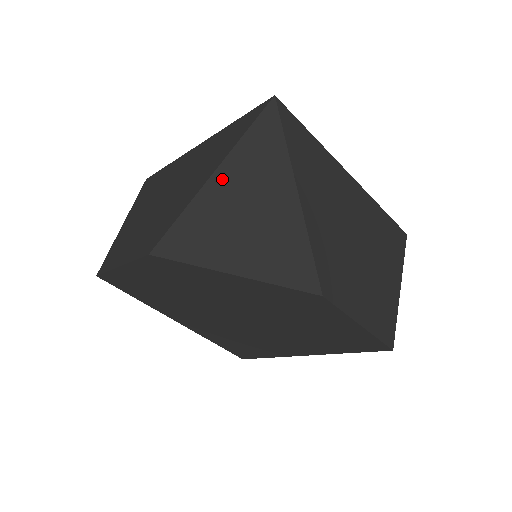
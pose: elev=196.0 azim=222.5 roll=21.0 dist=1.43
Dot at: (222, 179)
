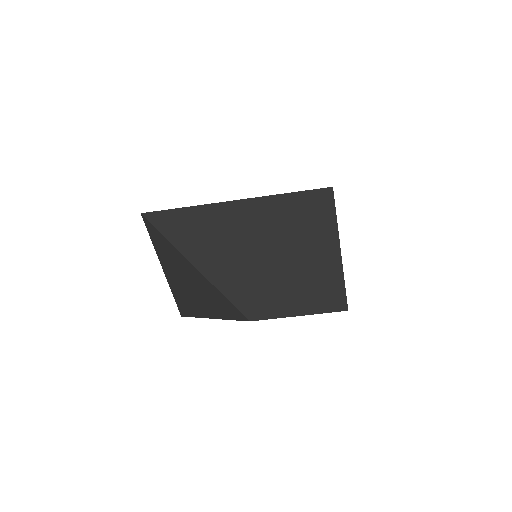
Dot at: (167, 270)
